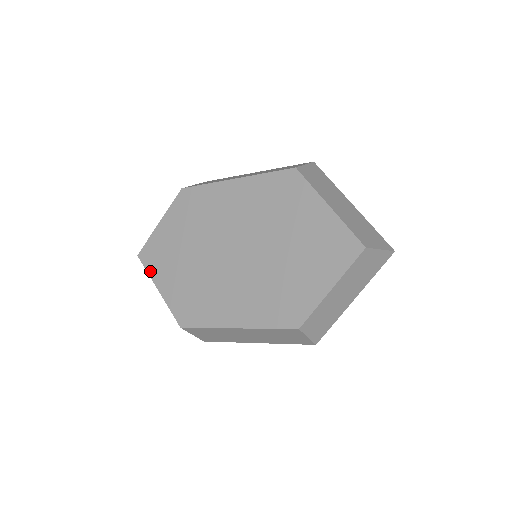
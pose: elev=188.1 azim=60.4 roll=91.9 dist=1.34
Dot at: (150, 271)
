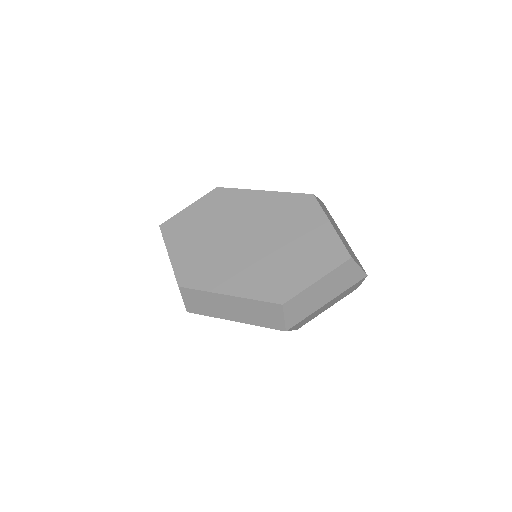
Dot at: (166, 239)
